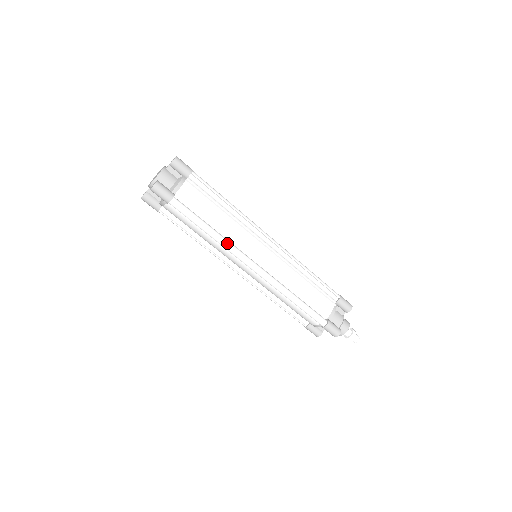
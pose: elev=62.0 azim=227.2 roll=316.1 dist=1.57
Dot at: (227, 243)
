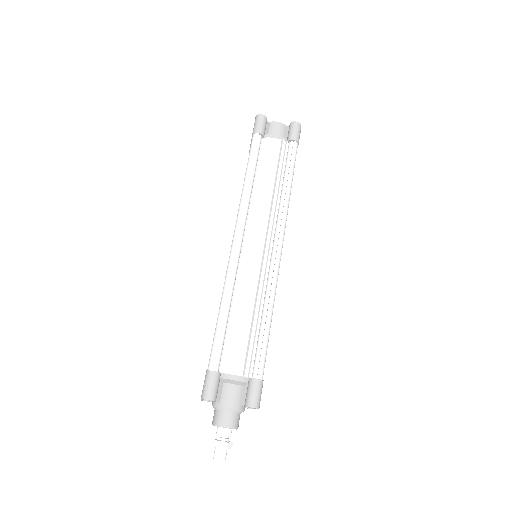
Dot at: (245, 199)
